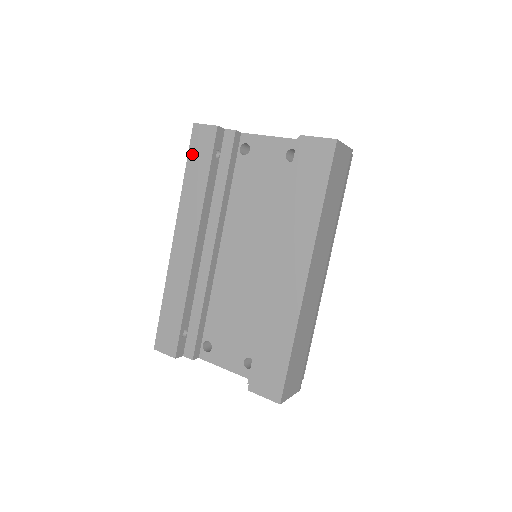
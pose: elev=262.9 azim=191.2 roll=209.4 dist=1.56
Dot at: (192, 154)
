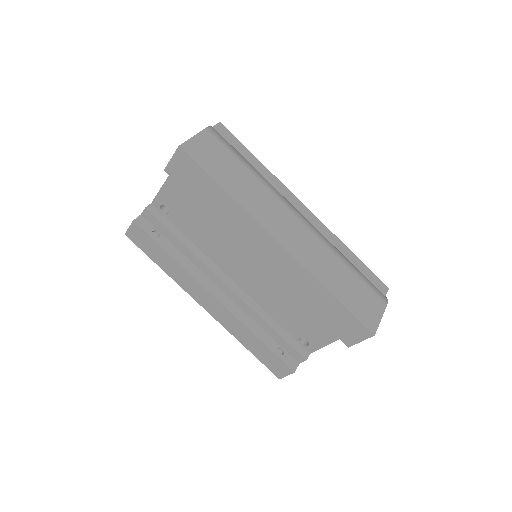
Dot at: (146, 251)
